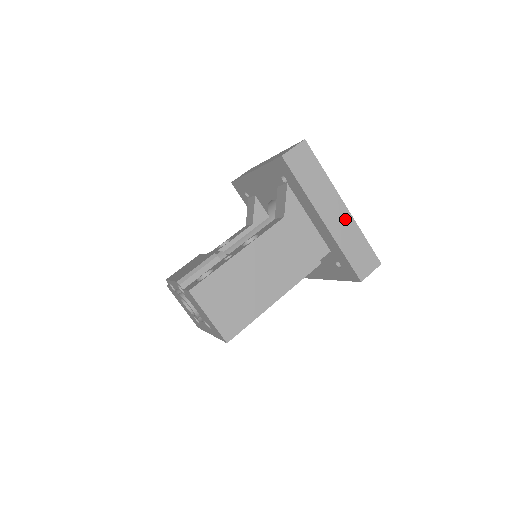
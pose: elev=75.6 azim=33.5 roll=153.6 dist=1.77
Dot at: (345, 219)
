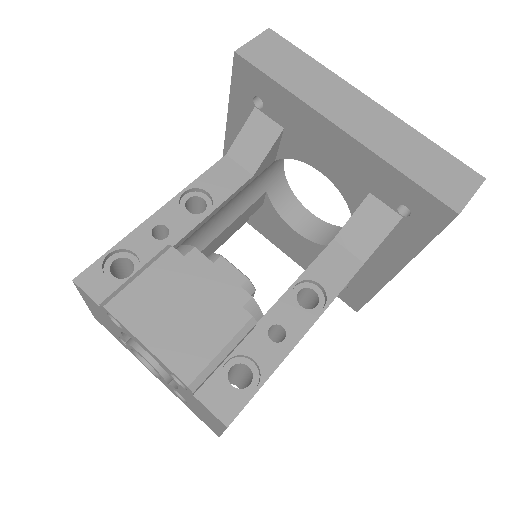
Dot at: occluded
